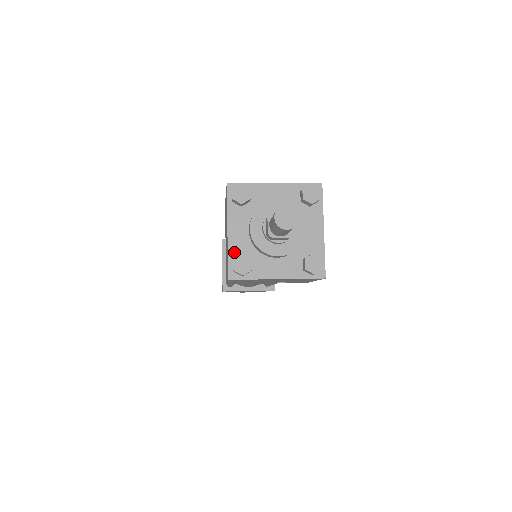
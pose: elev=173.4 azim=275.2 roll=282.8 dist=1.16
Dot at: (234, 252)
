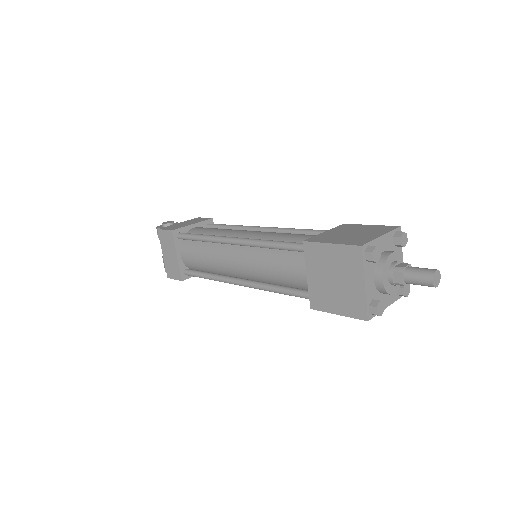
Dot at: (369, 299)
